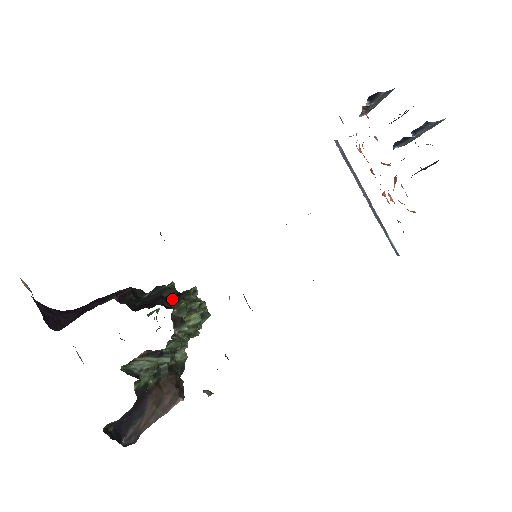
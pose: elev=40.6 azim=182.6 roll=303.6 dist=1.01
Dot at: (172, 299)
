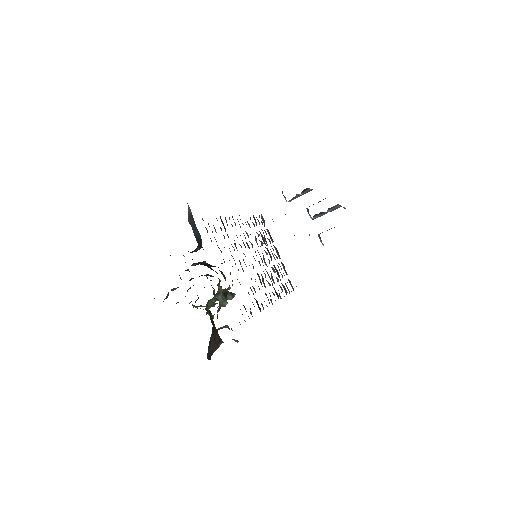
Dot at: occluded
